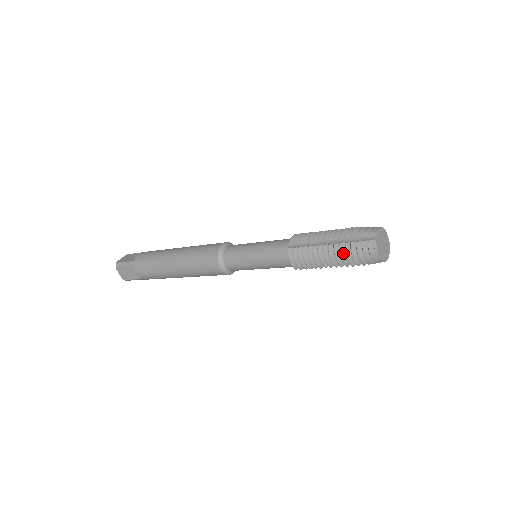
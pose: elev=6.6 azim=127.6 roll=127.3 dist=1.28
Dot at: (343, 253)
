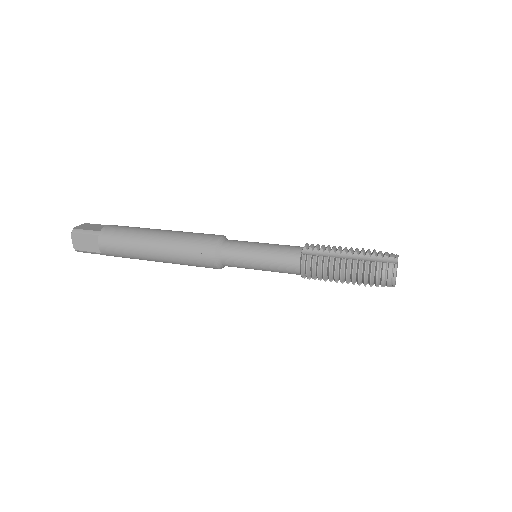
Dot at: (361, 270)
